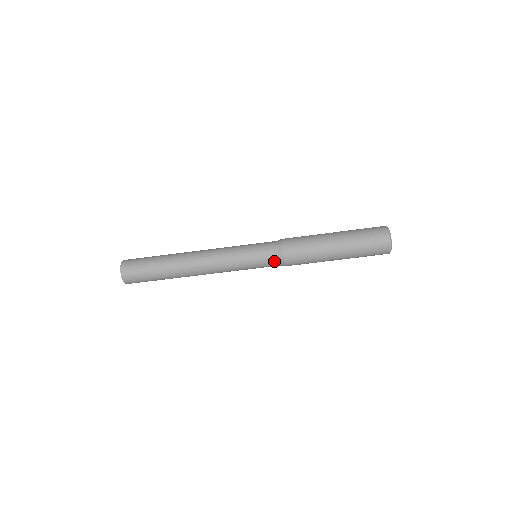
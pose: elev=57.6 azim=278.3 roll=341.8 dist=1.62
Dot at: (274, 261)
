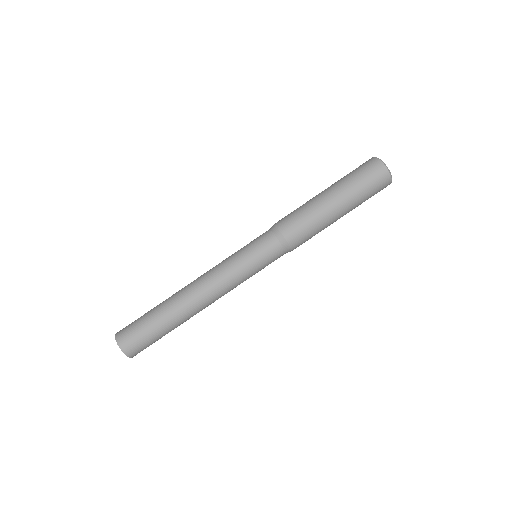
Dot at: (273, 243)
